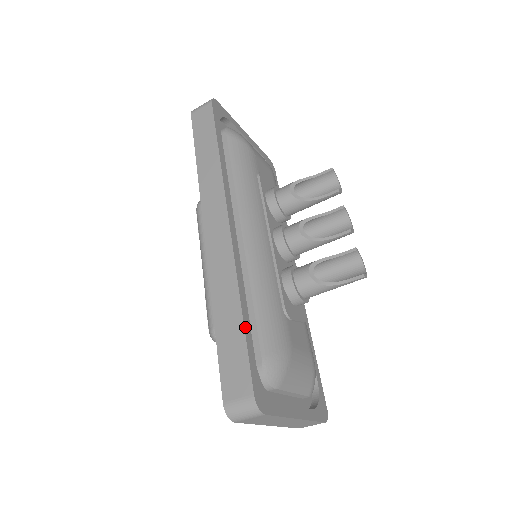
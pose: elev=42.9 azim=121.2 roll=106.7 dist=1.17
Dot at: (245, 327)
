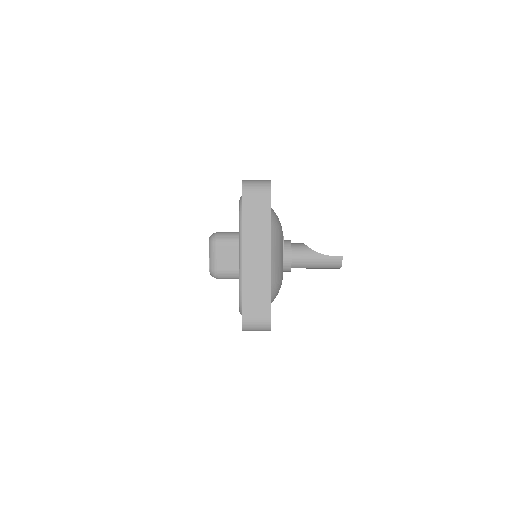
Dot at: occluded
